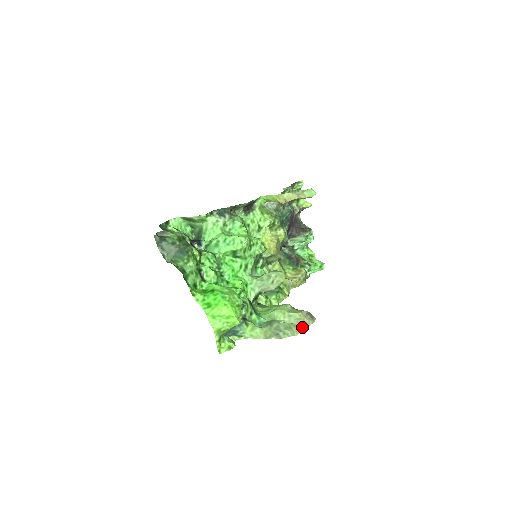
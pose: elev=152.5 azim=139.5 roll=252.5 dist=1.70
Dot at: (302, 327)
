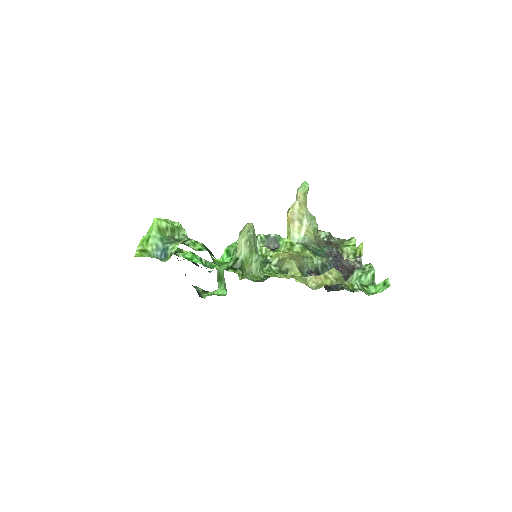
Dot at: occluded
